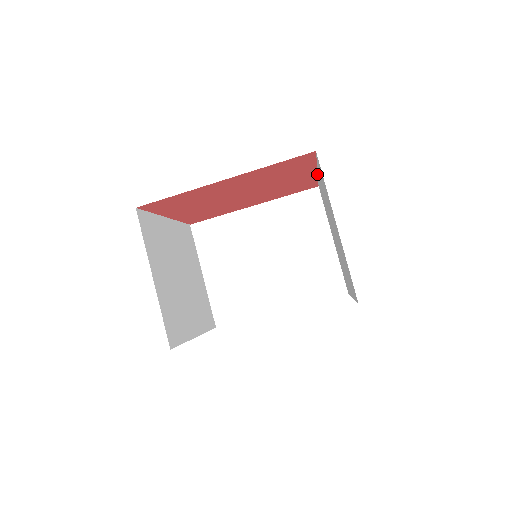
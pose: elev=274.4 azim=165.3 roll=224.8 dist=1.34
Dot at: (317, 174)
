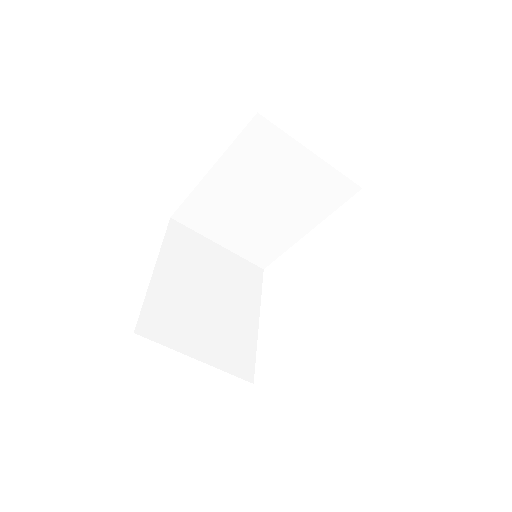
Dot at: occluded
